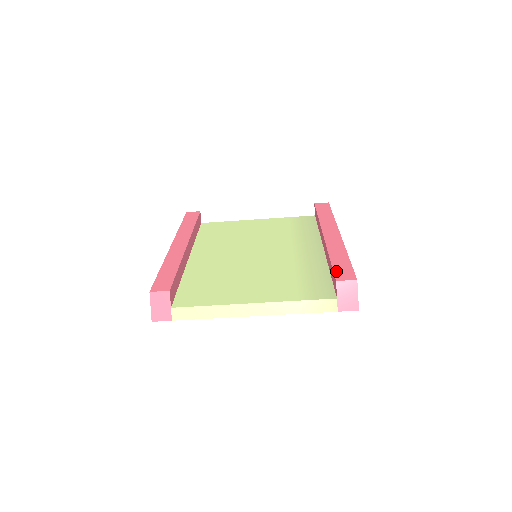
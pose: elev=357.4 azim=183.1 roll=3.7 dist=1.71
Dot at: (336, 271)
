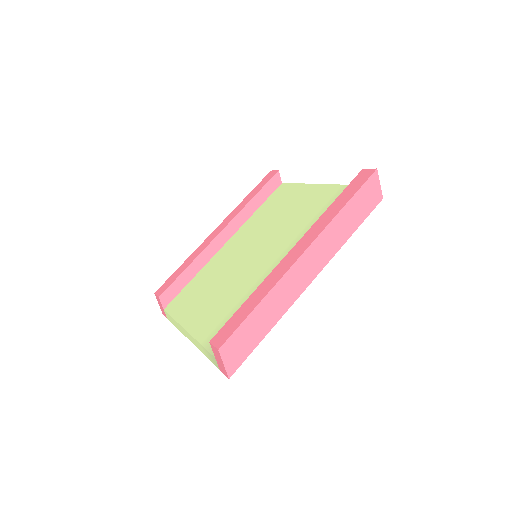
Dot at: (225, 326)
